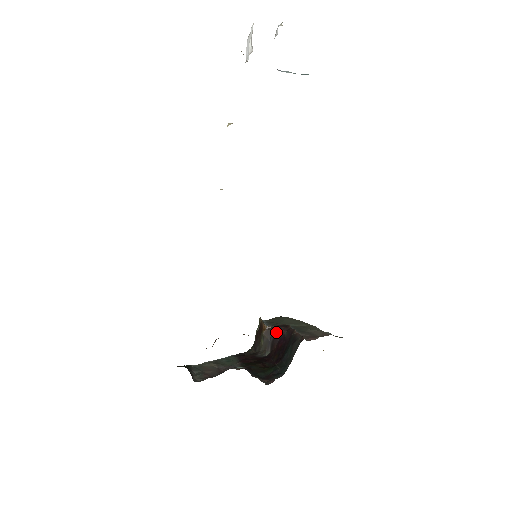
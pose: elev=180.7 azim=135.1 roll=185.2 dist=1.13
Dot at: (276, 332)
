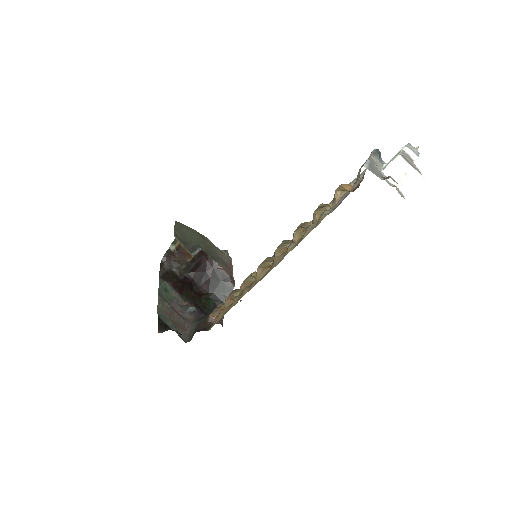
Dot at: (199, 260)
